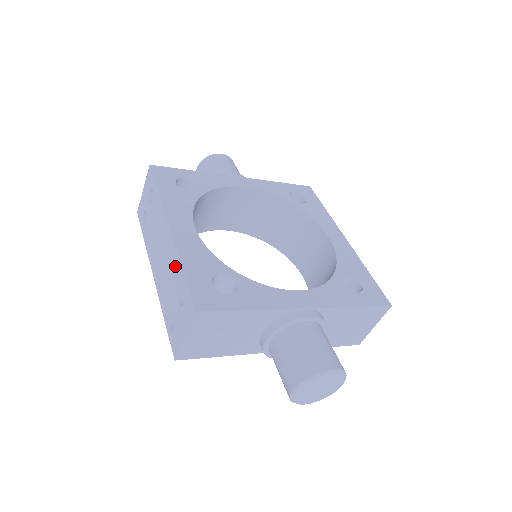
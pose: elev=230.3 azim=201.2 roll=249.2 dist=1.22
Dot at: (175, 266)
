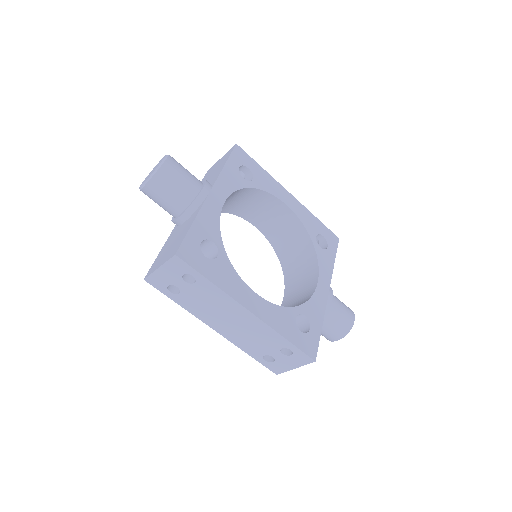
Dot at: (271, 336)
